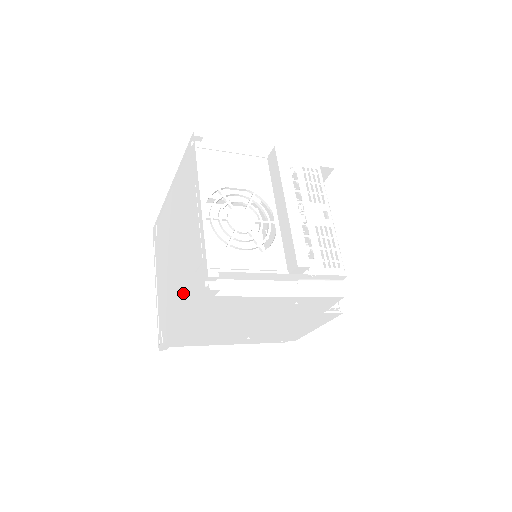
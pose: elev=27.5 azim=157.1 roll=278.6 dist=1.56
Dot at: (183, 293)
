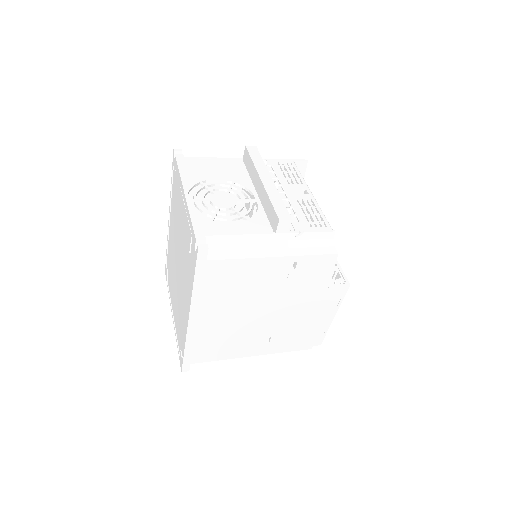
Dot at: (187, 287)
